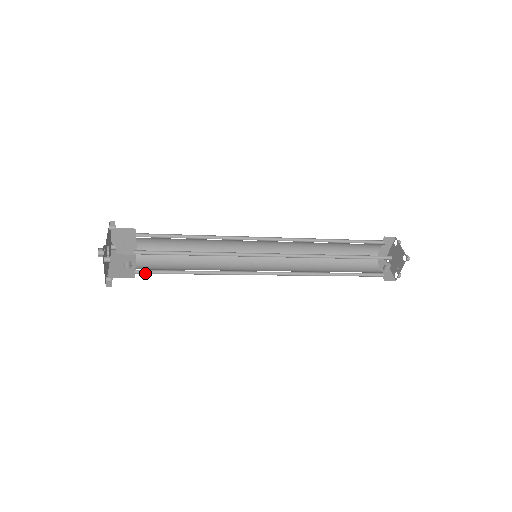
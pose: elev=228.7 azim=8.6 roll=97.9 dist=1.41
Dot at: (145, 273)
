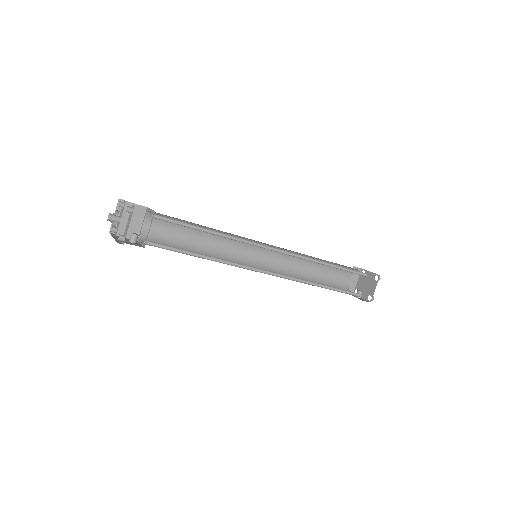
Dot at: (154, 246)
